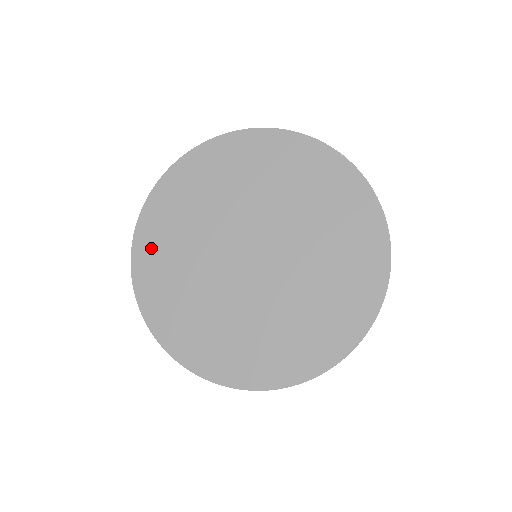
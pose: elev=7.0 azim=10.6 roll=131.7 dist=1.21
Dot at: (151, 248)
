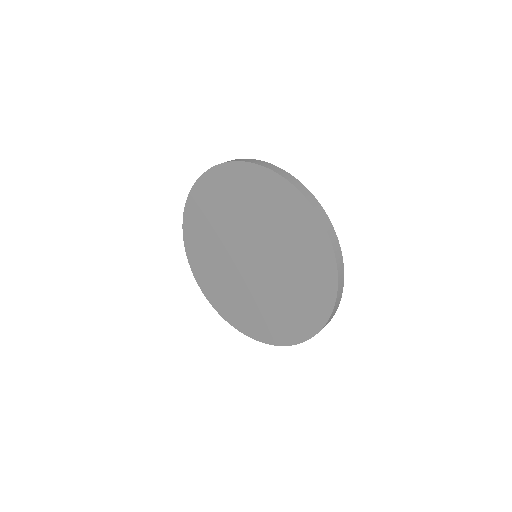
Dot at: (196, 210)
